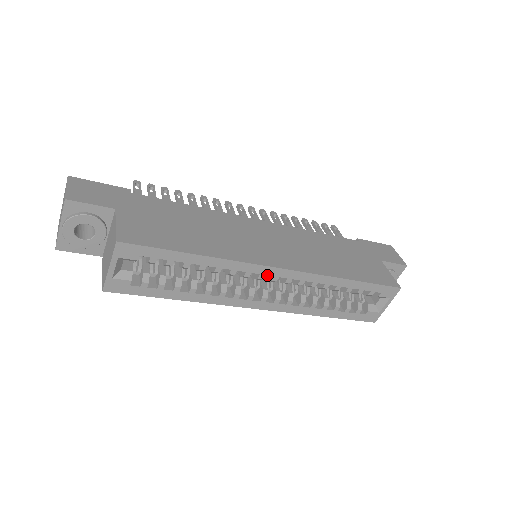
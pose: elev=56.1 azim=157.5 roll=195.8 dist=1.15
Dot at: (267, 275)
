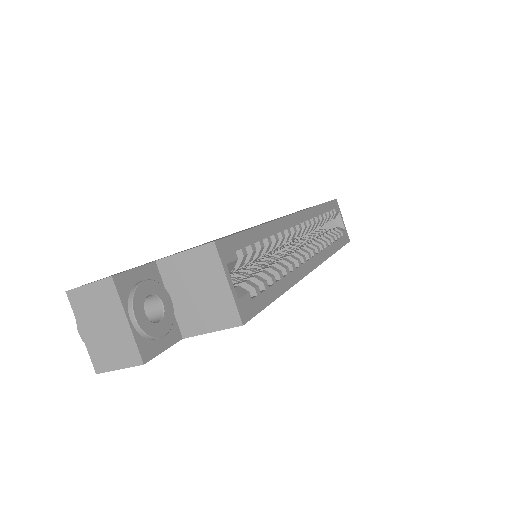
Dot at: occluded
